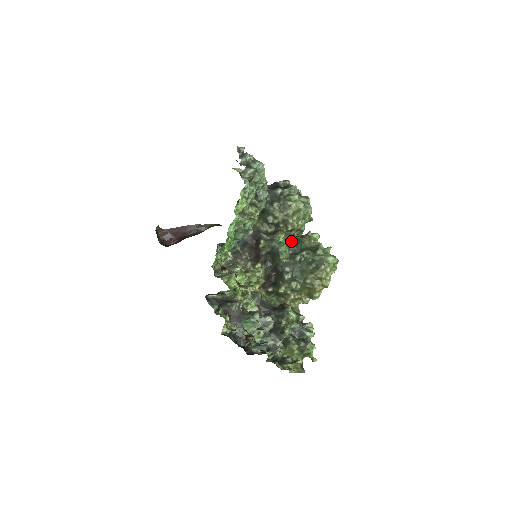
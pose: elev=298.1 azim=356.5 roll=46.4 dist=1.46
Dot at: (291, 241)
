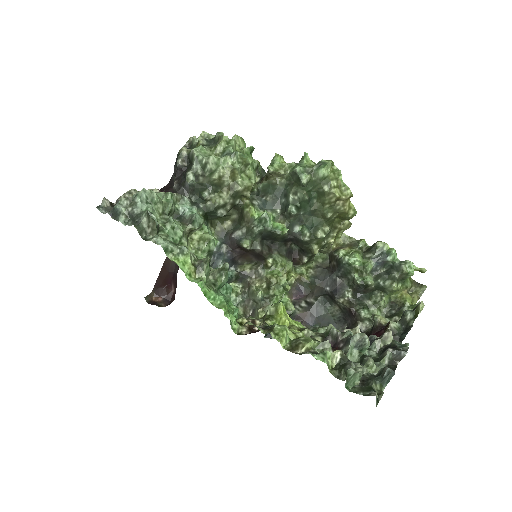
Dot at: (265, 200)
